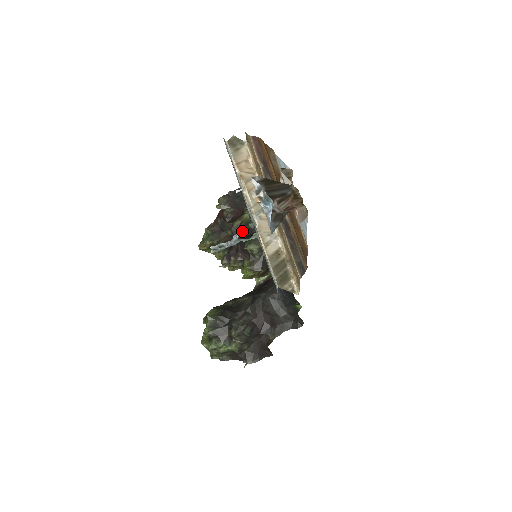
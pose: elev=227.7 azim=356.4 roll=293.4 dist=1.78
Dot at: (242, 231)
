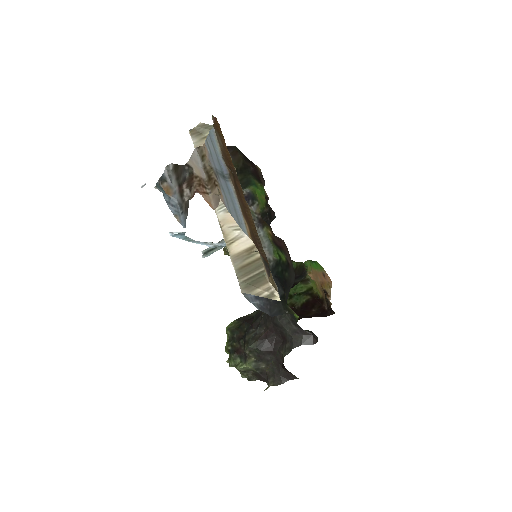
Dot at: occluded
